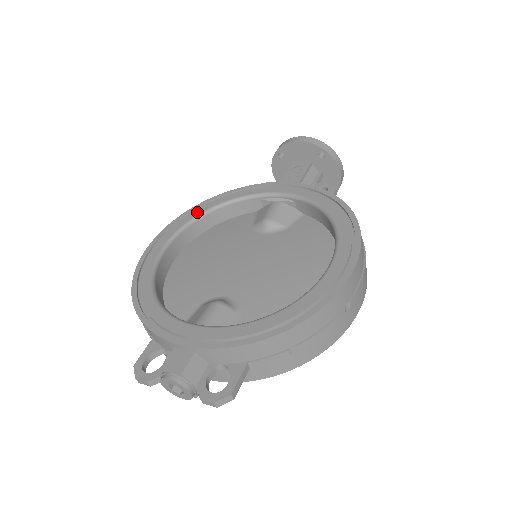
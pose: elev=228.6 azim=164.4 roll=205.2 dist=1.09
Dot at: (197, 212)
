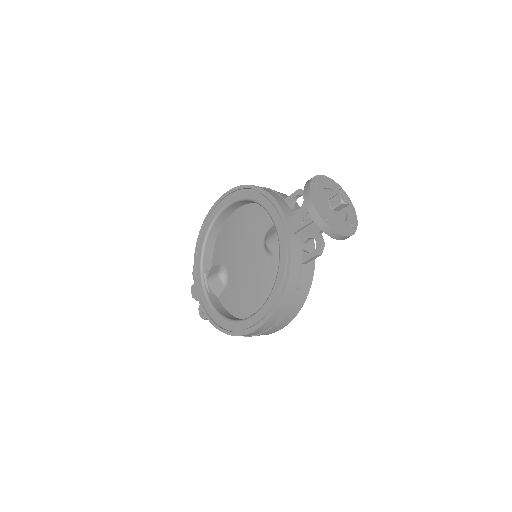
Dot at: (245, 195)
